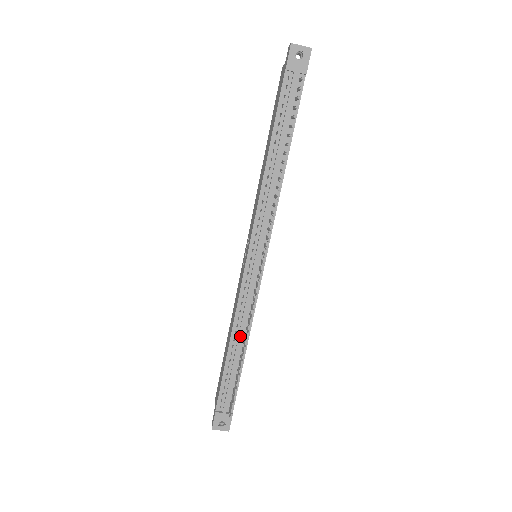
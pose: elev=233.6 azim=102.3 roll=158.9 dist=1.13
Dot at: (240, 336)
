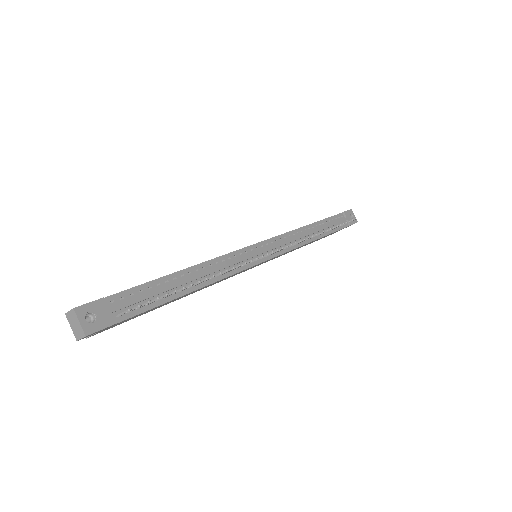
Dot at: (206, 273)
